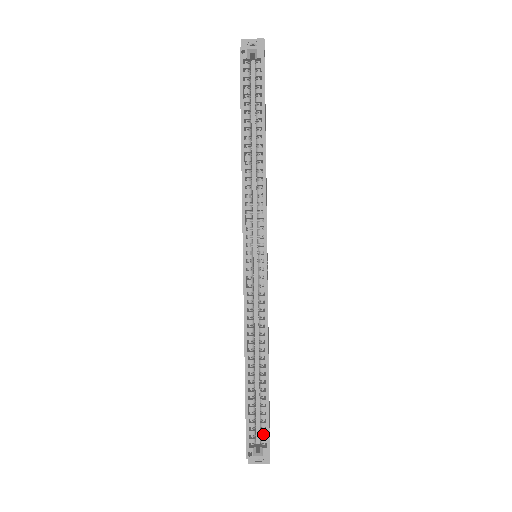
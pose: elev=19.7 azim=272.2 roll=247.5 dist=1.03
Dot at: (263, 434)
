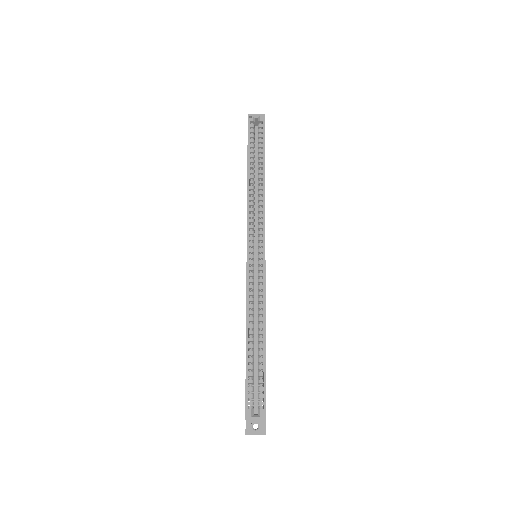
Dot at: (260, 397)
